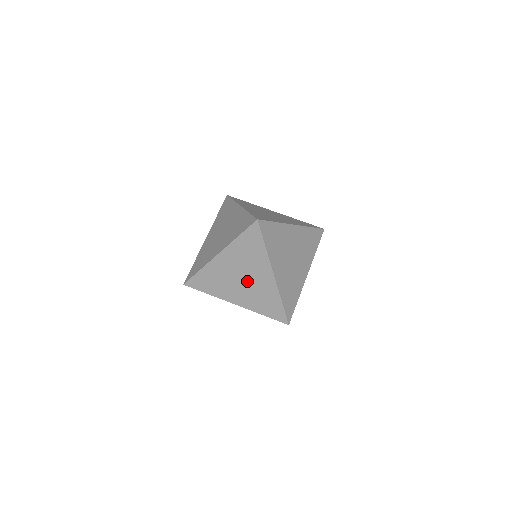
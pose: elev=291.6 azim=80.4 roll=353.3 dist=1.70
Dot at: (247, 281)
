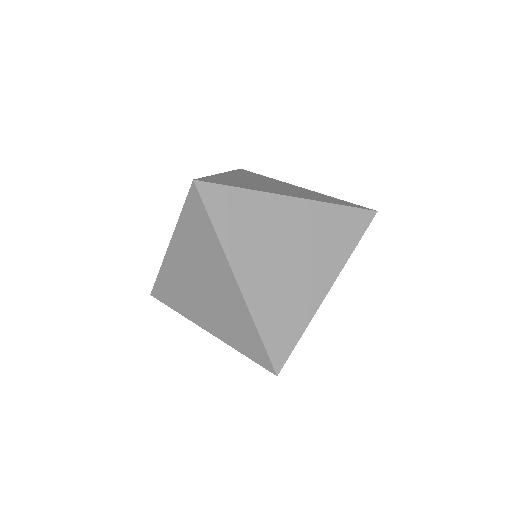
Dot at: occluded
